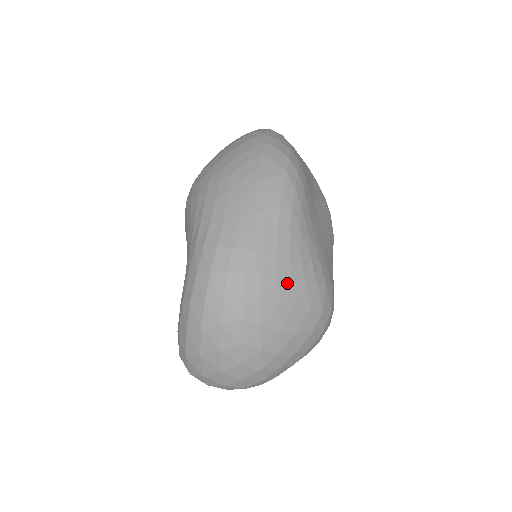
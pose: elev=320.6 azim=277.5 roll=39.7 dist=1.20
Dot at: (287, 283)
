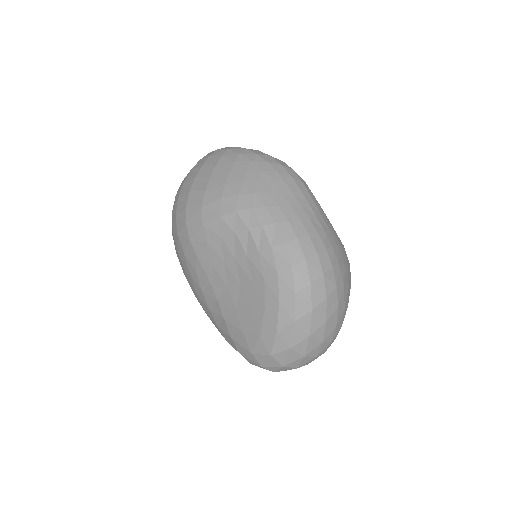
Dot at: (341, 249)
